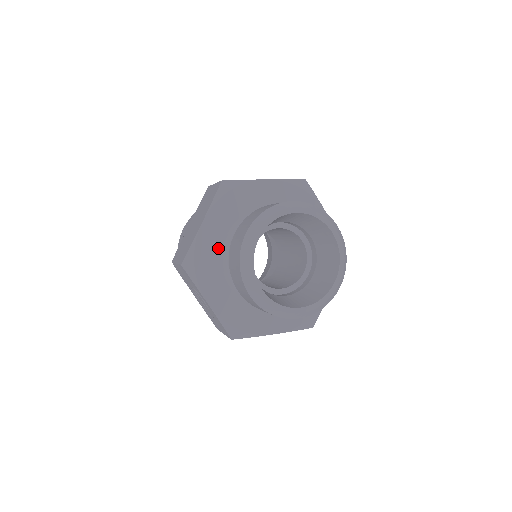
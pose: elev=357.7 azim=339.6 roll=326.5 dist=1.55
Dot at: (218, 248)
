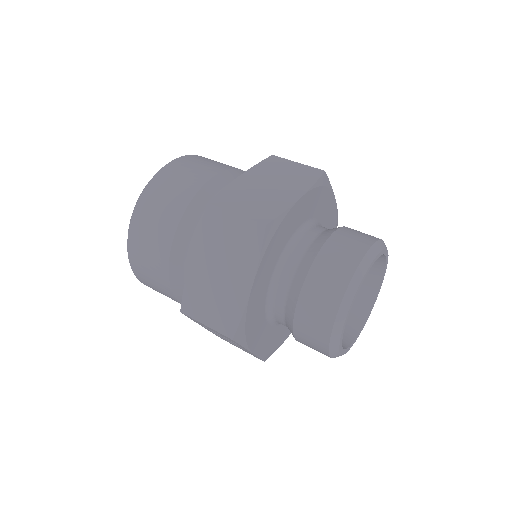
Dot at: (263, 300)
